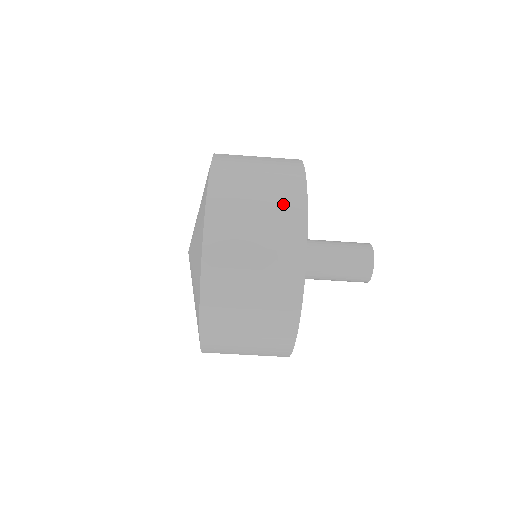
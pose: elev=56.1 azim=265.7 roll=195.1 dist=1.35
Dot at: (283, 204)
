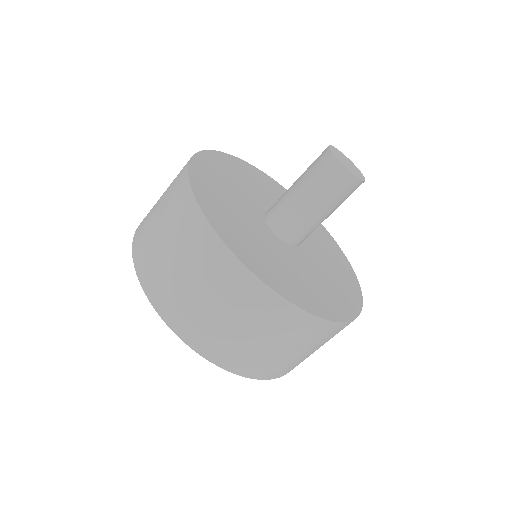
Dot at: occluded
